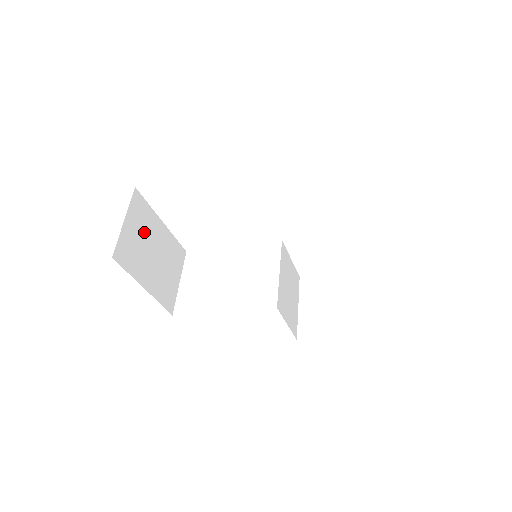
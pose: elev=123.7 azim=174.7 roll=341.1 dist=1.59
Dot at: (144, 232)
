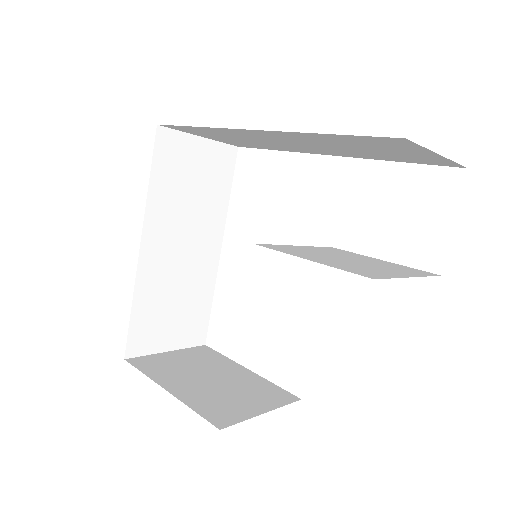
Dot at: (201, 365)
